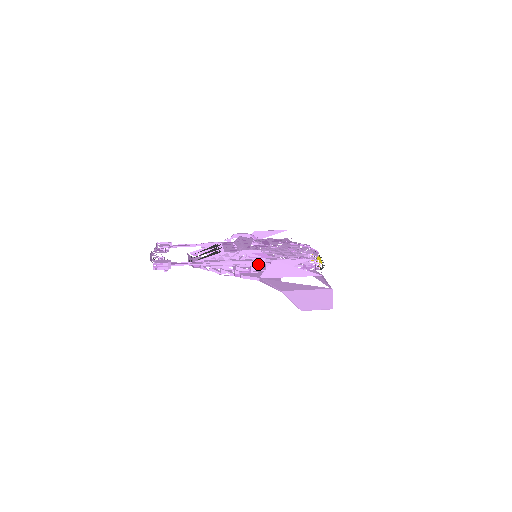
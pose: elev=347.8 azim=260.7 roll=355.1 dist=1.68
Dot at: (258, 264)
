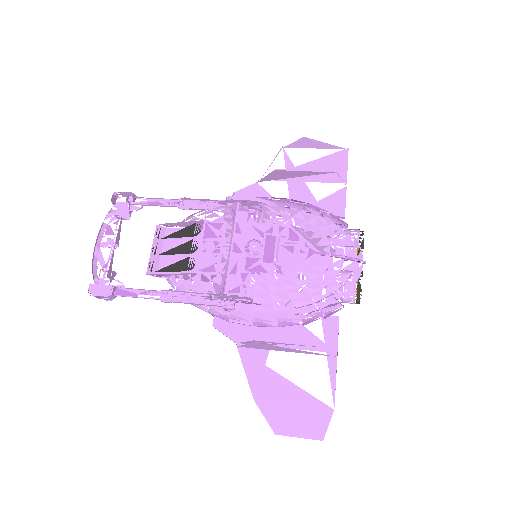
Dot at: occluded
